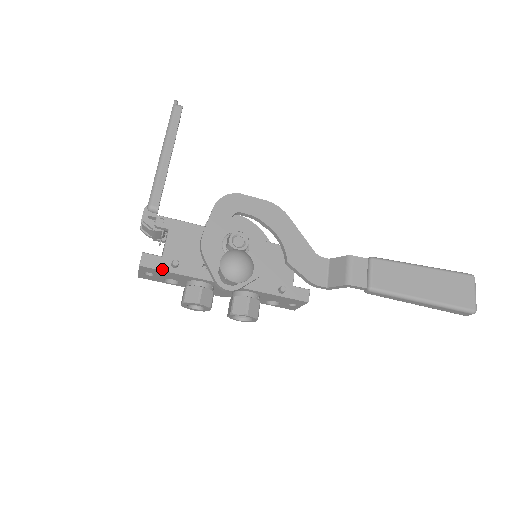
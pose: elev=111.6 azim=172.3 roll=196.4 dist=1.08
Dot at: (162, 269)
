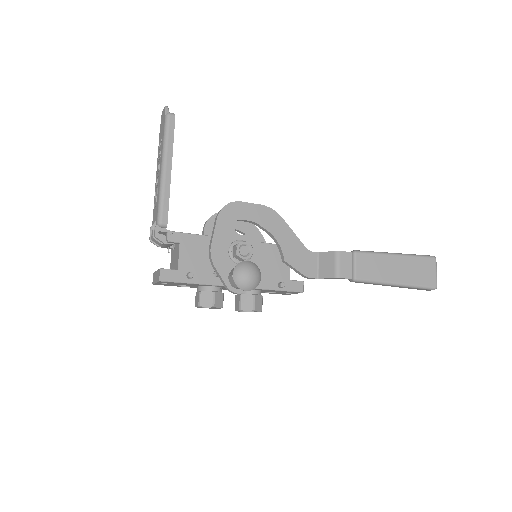
Dot at: (179, 281)
